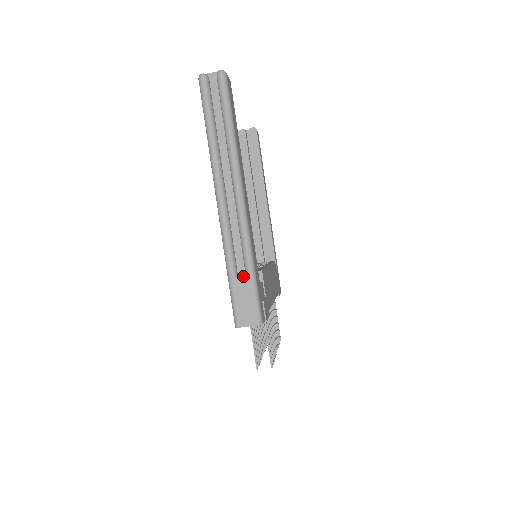
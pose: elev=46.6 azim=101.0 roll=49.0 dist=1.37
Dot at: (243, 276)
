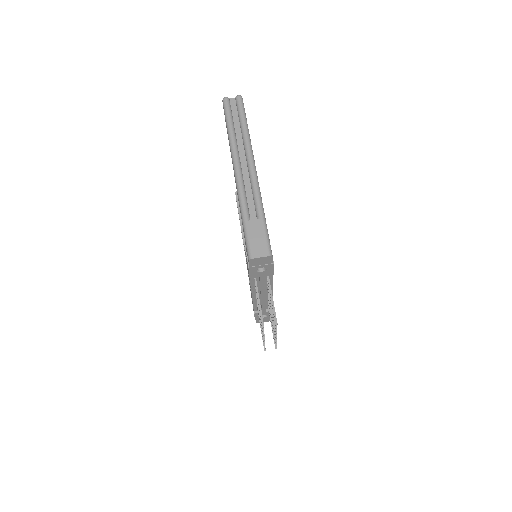
Dot at: (256, 220)
